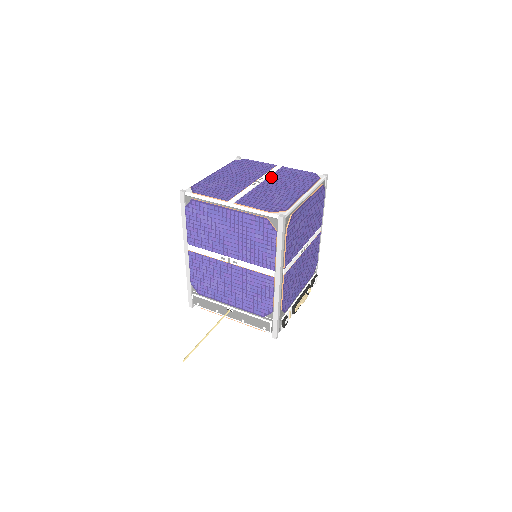
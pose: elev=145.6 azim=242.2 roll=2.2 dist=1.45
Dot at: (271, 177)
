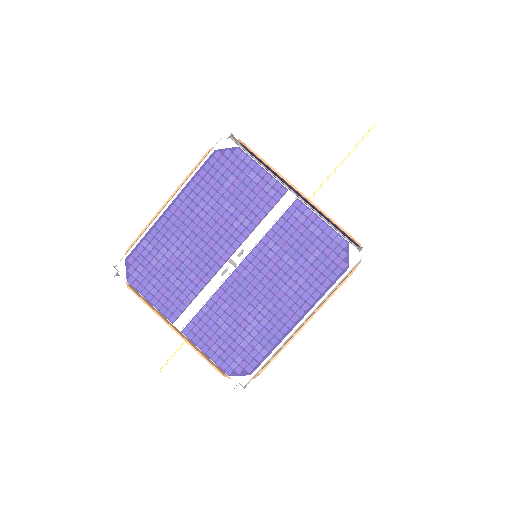
Dot at: (261, 247)
